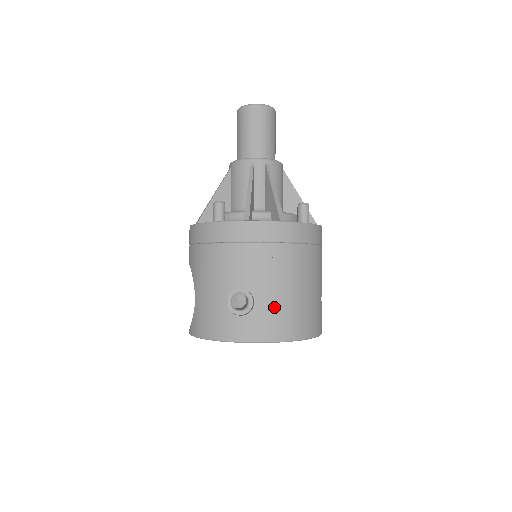
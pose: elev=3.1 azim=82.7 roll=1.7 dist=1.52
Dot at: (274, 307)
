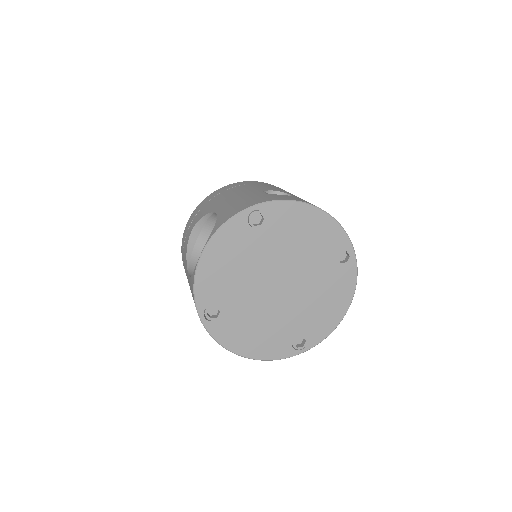
Dot at: occluded
